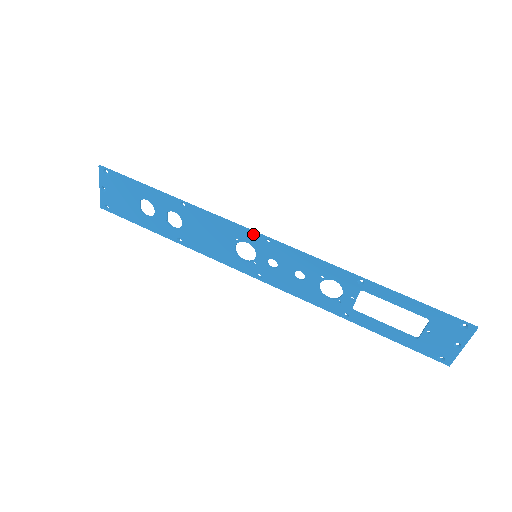
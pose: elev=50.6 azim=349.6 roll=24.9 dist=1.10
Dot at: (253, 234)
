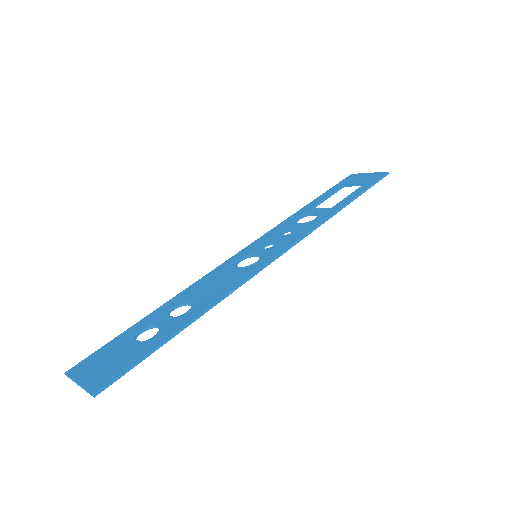
Dot at: (269, 263)
